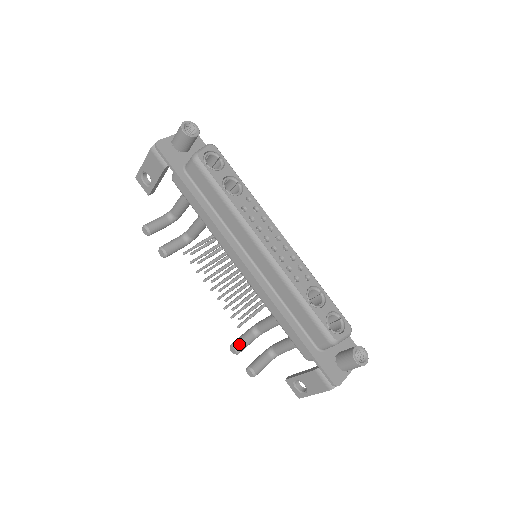
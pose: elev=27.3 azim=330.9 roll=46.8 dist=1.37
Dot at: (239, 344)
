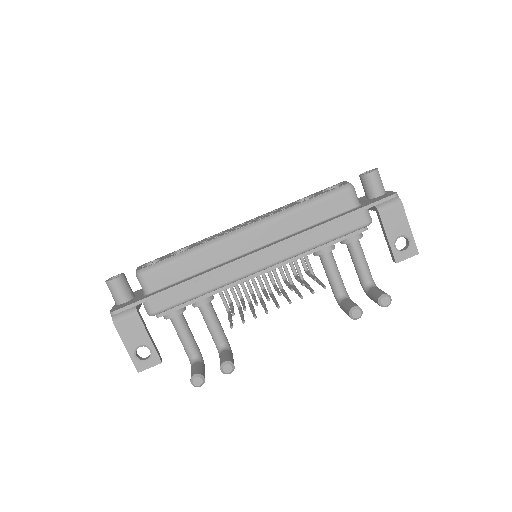
Dot at: (350, 306)
